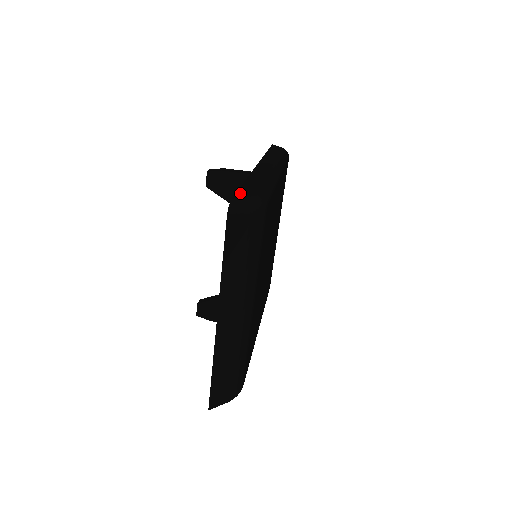
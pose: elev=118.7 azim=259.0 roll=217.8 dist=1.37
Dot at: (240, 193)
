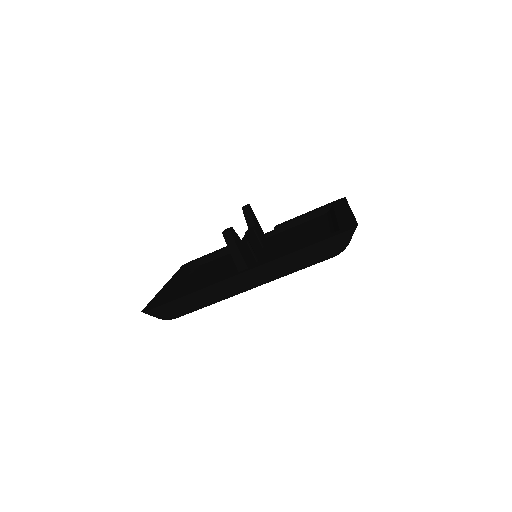
Dot at: (160, 308)
